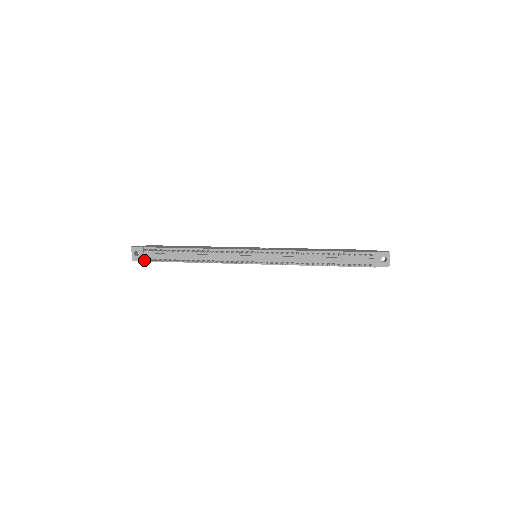
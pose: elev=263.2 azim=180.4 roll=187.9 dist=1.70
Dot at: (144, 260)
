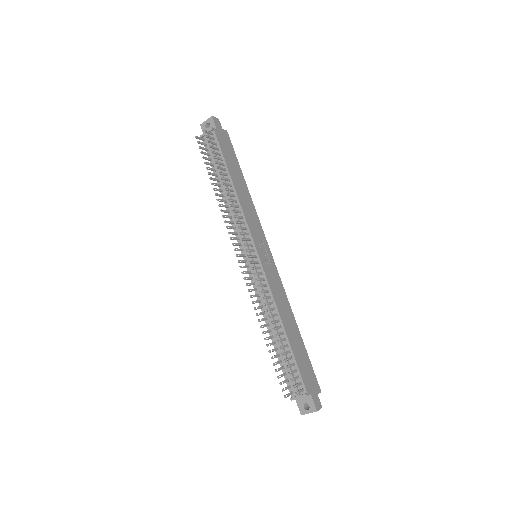
Dot at: (198, 138)
